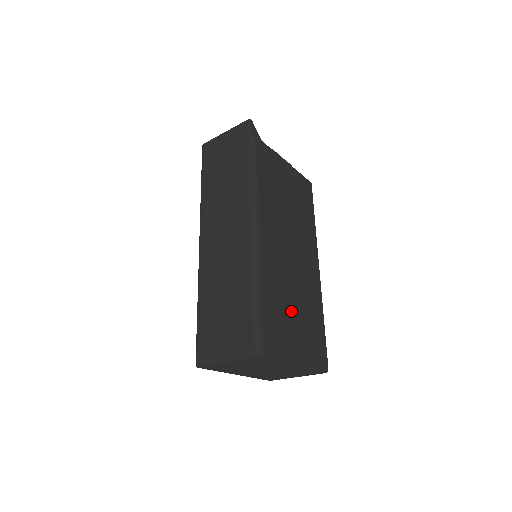
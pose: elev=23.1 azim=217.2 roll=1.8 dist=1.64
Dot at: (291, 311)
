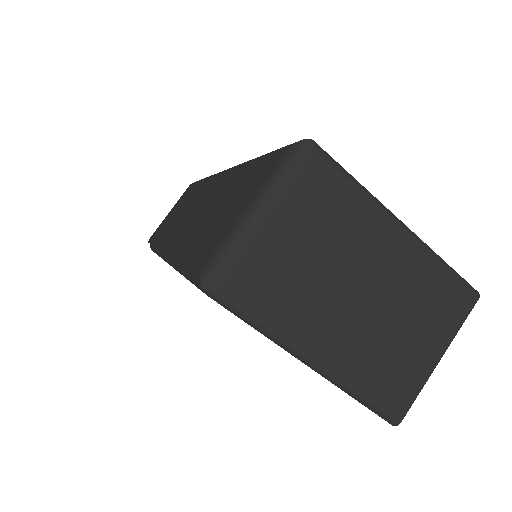
Dot at: occluded
